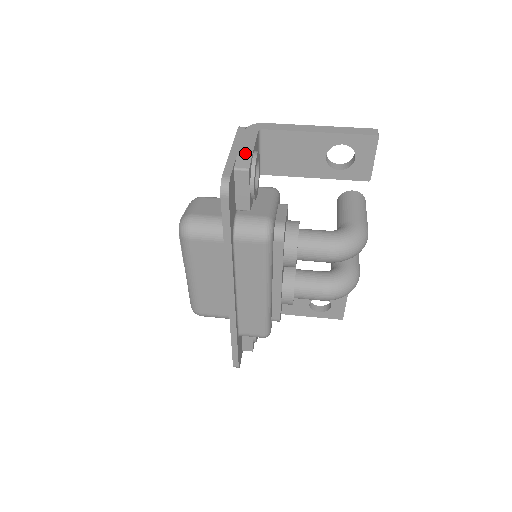
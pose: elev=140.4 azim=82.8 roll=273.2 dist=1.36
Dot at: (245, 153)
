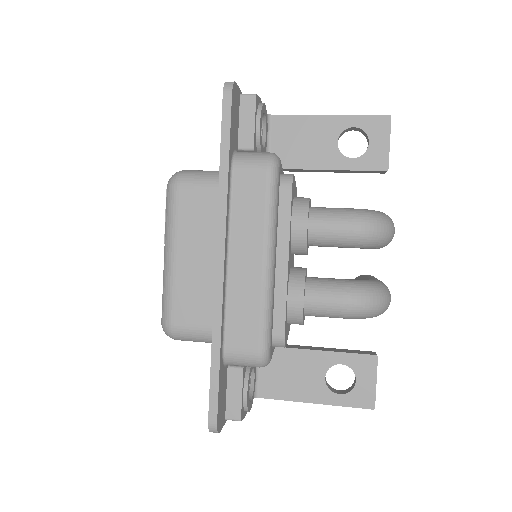
Dot at: occluded
